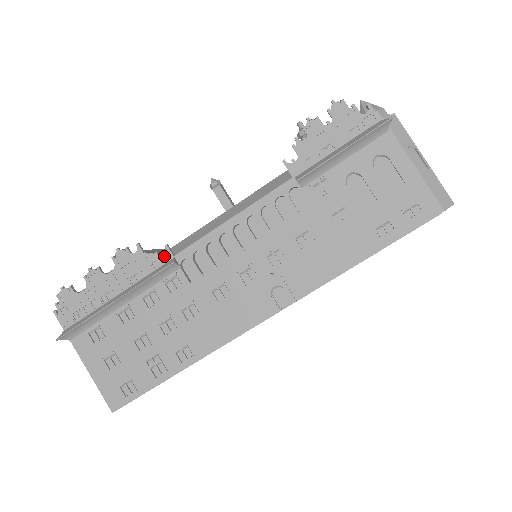
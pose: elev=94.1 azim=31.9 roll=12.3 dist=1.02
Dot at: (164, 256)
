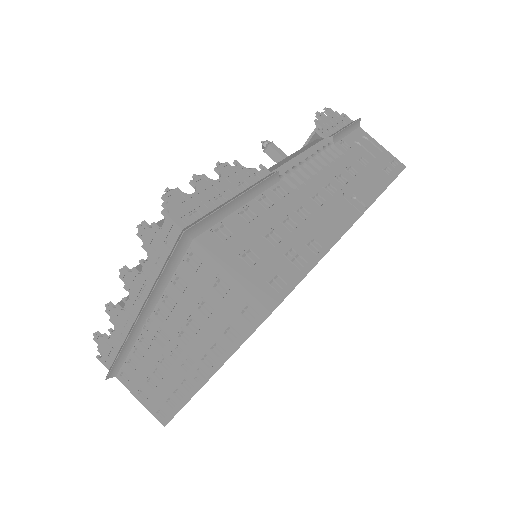
Dot at: (263, 171)
